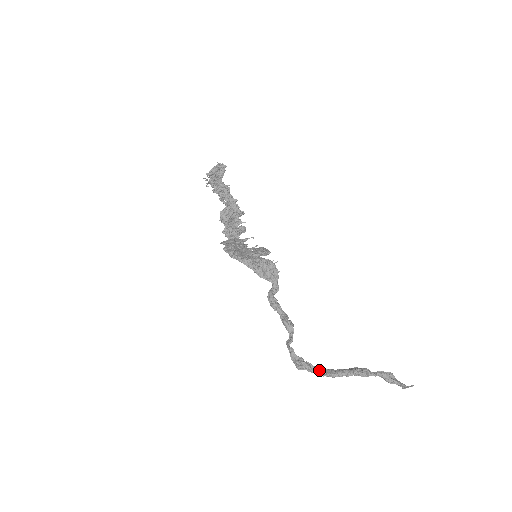
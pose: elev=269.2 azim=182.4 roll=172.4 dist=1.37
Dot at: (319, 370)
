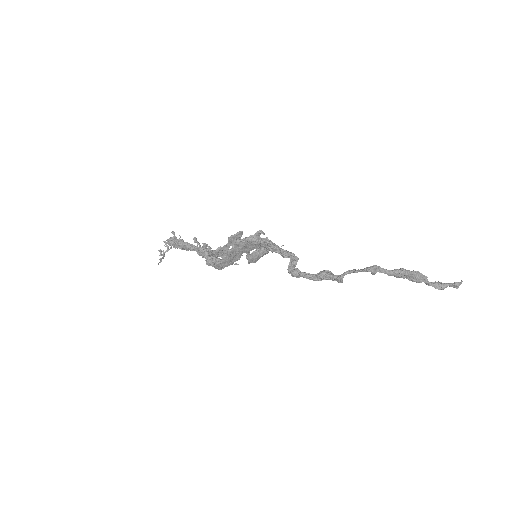
Dot at: (389, 271)
